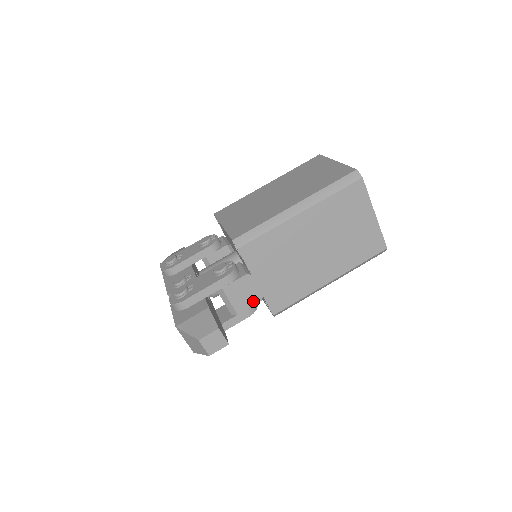
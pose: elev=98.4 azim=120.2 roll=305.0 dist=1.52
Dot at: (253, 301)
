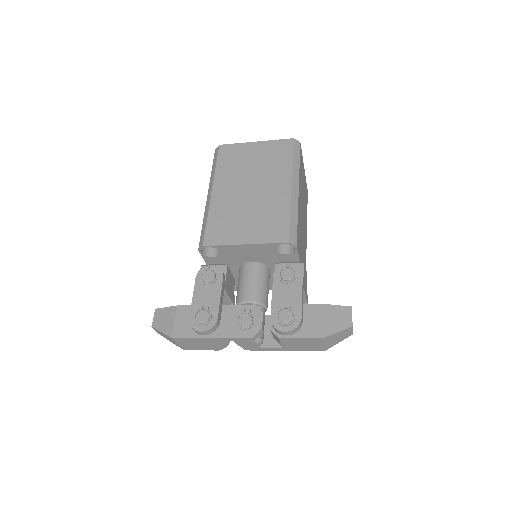
Dot at: occluded
